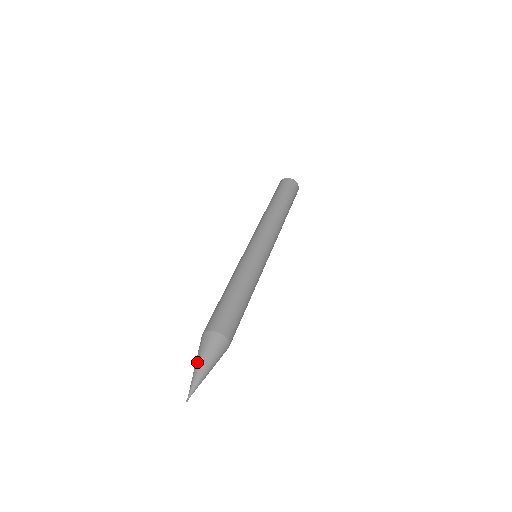
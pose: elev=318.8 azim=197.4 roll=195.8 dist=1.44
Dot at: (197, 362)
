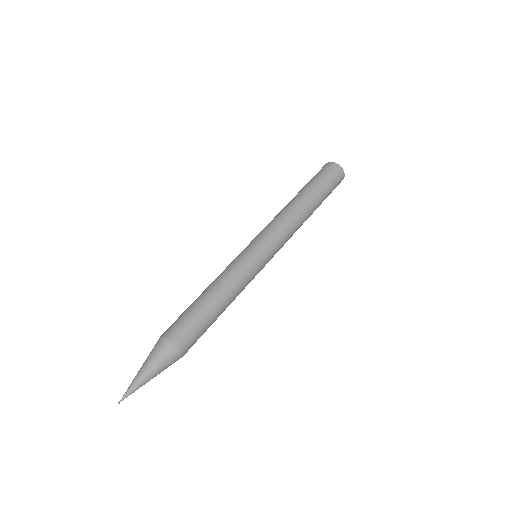
Dot at: (142, 367)
